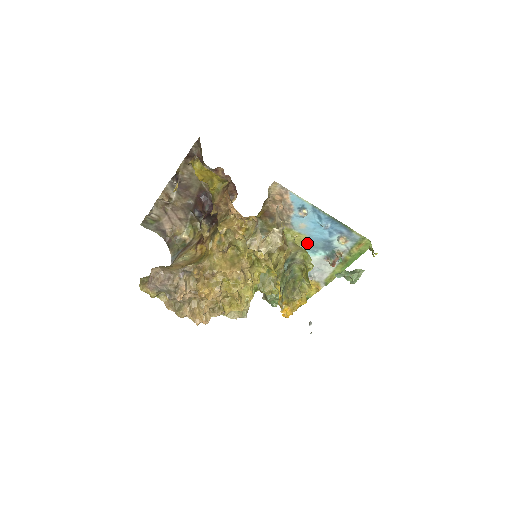
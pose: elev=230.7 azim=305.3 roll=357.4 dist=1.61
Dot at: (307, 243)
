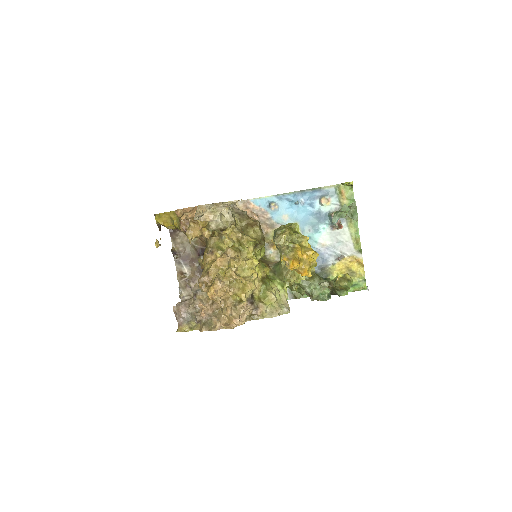
Dot at: (304, 228)
